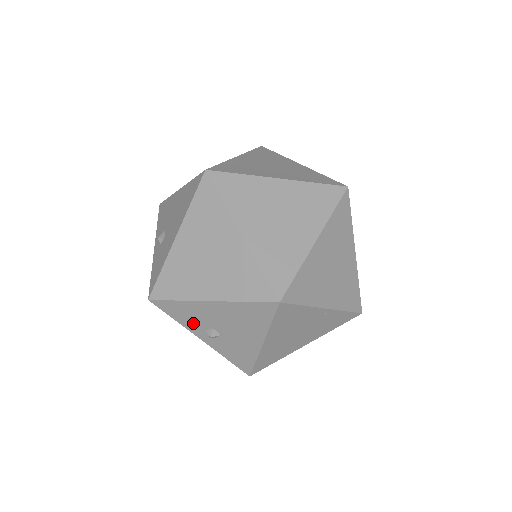
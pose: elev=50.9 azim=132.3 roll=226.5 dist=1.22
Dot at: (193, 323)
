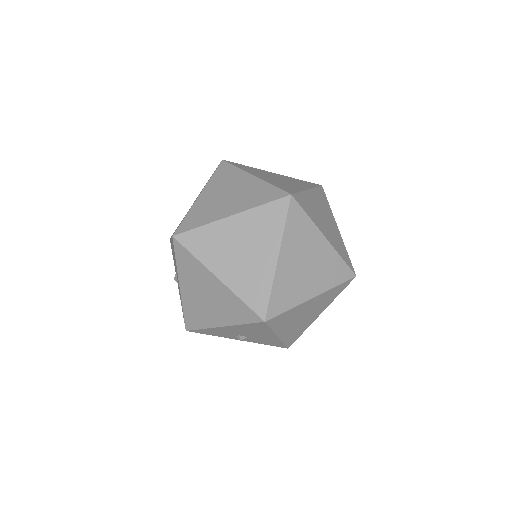
Dot at: (224, 335)
